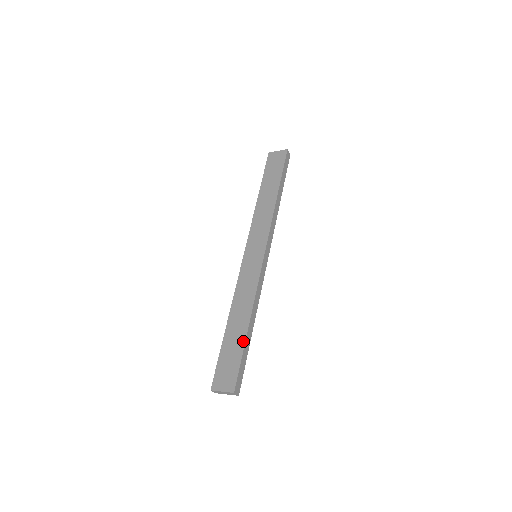
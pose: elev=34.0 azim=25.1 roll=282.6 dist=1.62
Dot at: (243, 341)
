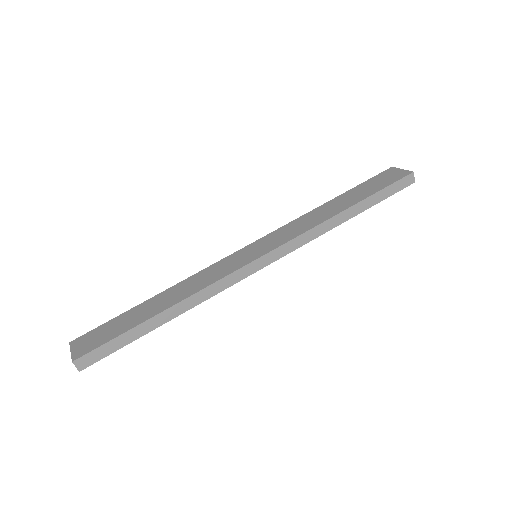
Dot at: (139, 322)
